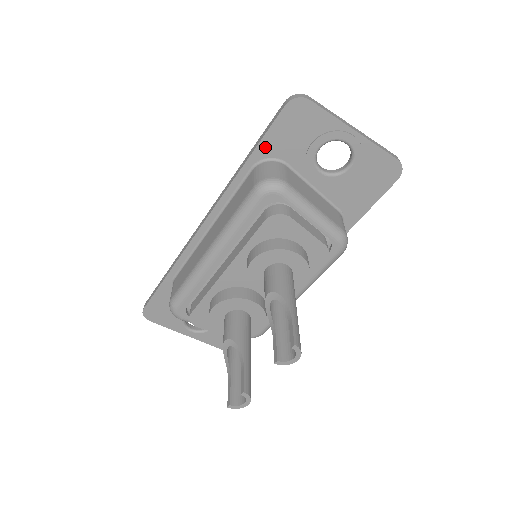
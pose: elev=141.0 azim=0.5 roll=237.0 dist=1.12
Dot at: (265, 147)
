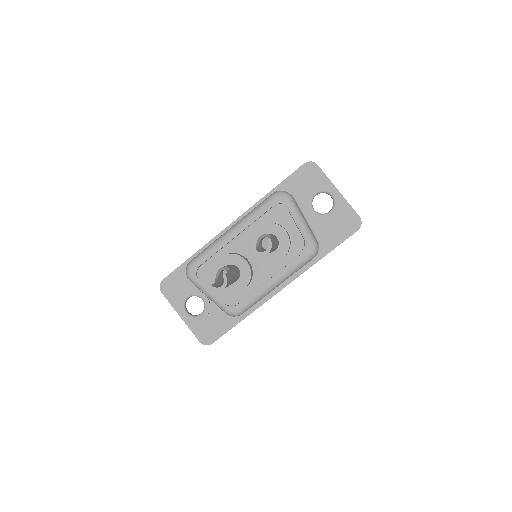
Dot at: (286, 184)
